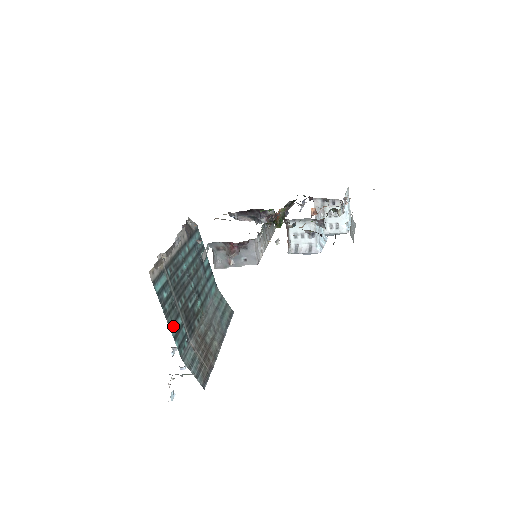
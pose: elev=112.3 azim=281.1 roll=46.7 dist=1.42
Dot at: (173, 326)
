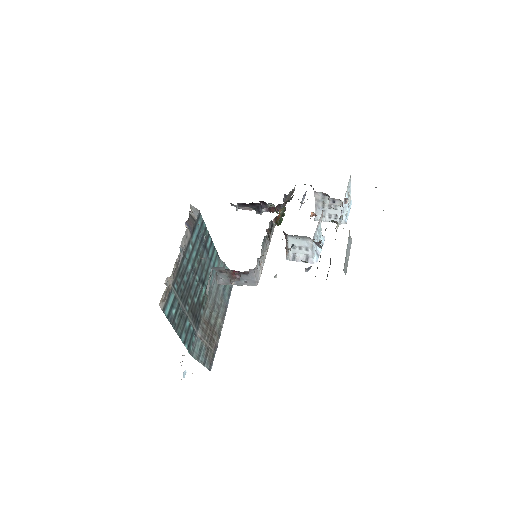
Dot at: (182, 333)
